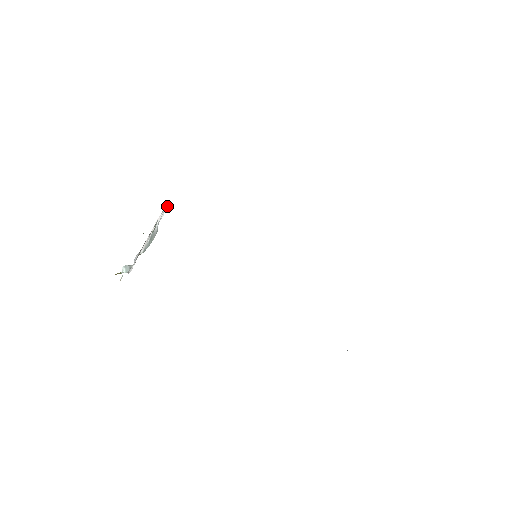
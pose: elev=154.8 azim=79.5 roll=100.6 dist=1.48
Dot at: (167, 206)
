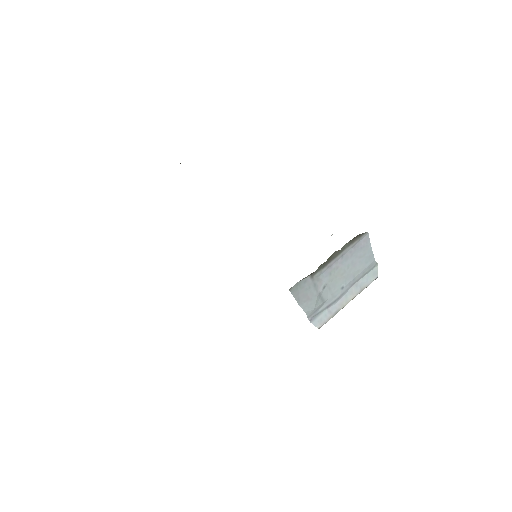
Dot at: occluded
